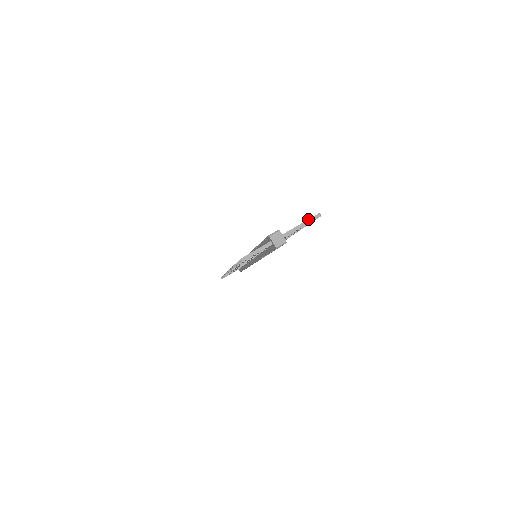
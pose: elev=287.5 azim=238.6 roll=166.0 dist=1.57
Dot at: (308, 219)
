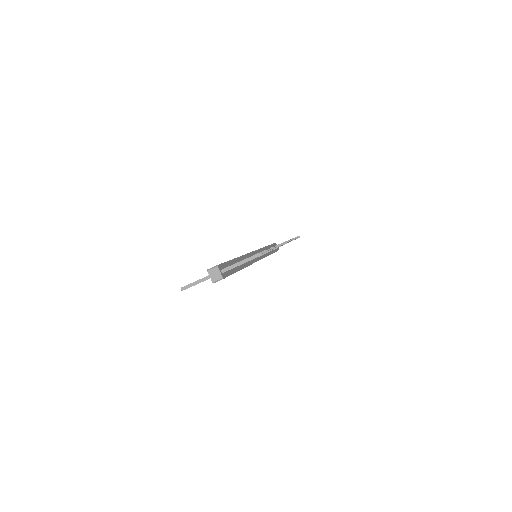
Dot at: (249, 257)
